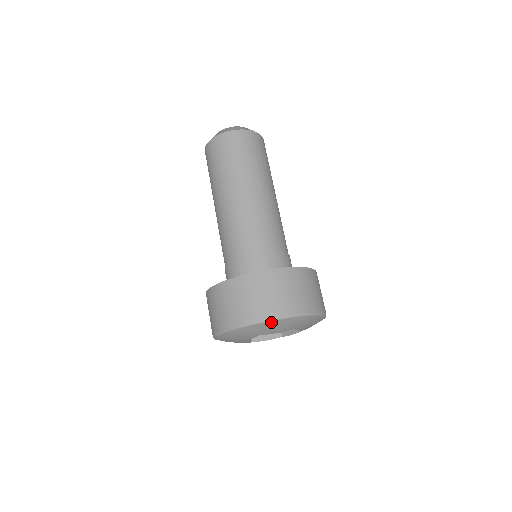
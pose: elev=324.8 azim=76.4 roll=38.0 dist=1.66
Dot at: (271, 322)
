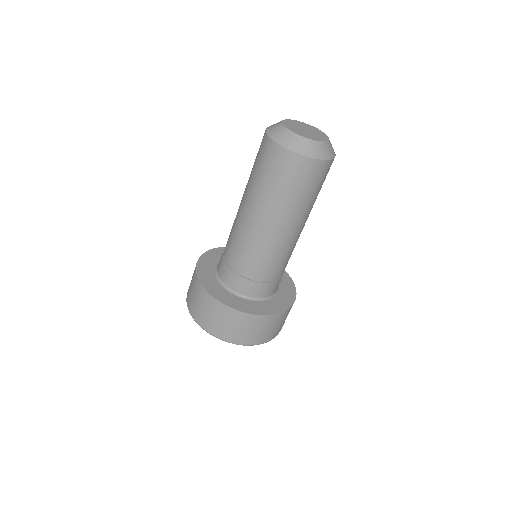
Dot at: occluded
